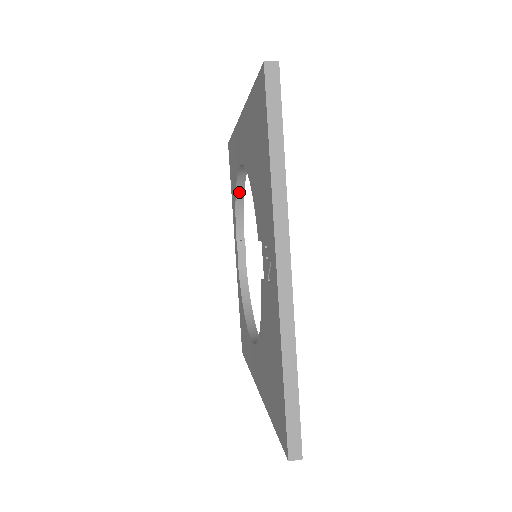
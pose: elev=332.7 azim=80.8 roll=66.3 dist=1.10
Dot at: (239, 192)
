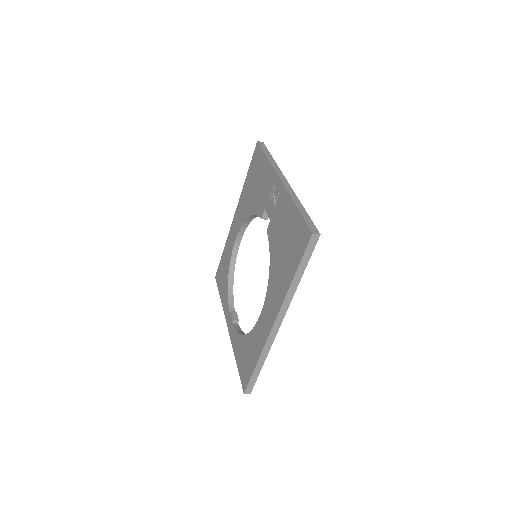
Dot at: (230, 277)
